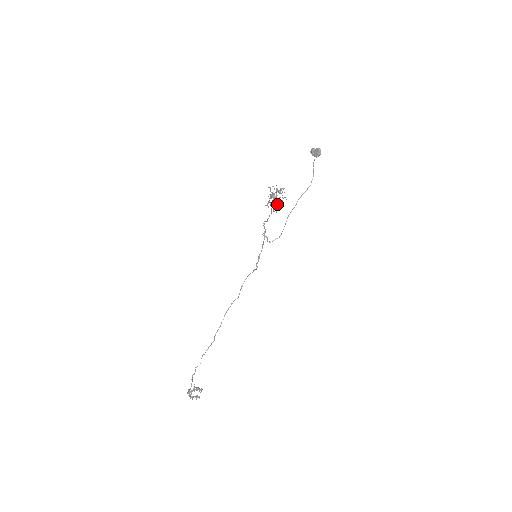
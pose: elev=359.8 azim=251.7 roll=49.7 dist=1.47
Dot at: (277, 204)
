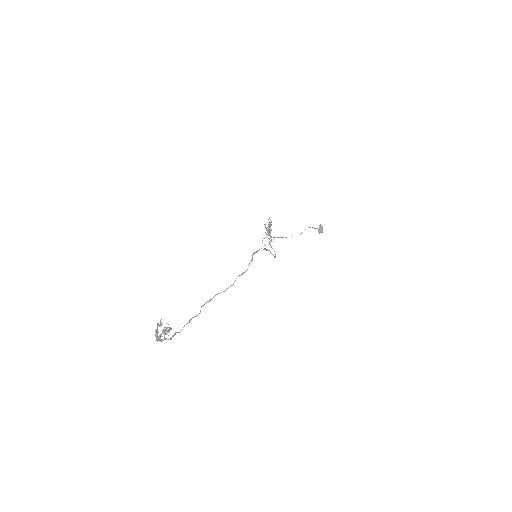
Dot at: occluded
